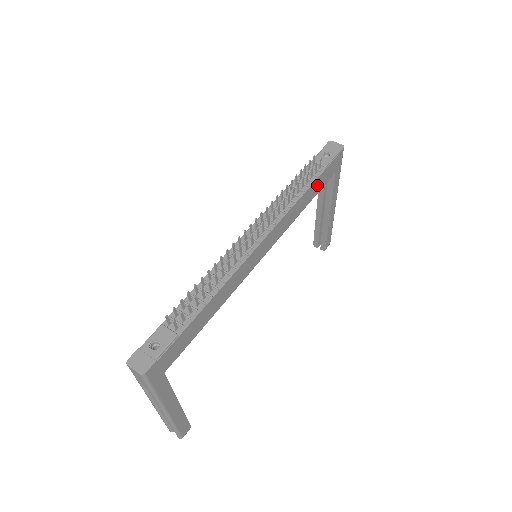
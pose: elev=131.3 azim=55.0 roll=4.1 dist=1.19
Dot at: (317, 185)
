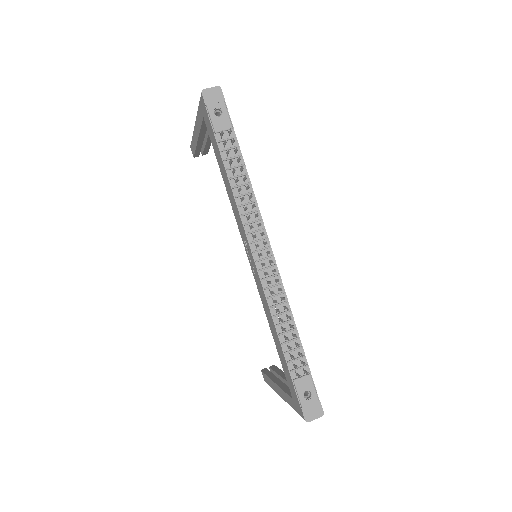
Dot at: occluded
